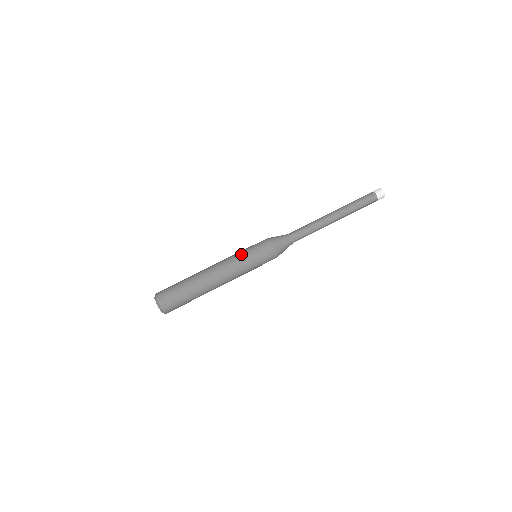
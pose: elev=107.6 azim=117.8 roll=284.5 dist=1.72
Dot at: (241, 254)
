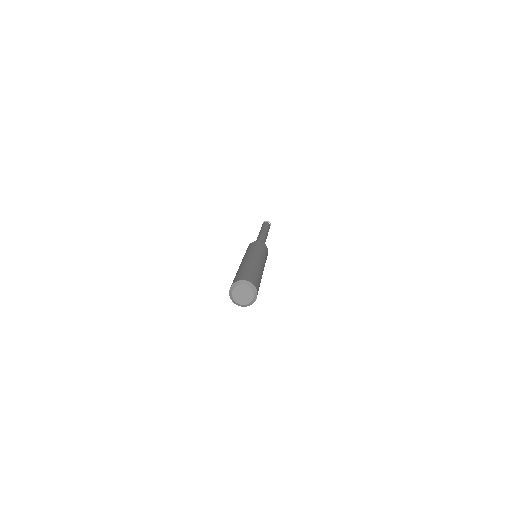
Dot at: (253, 249)
